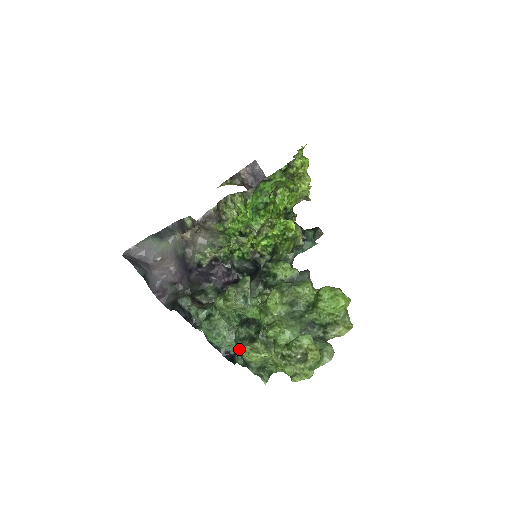
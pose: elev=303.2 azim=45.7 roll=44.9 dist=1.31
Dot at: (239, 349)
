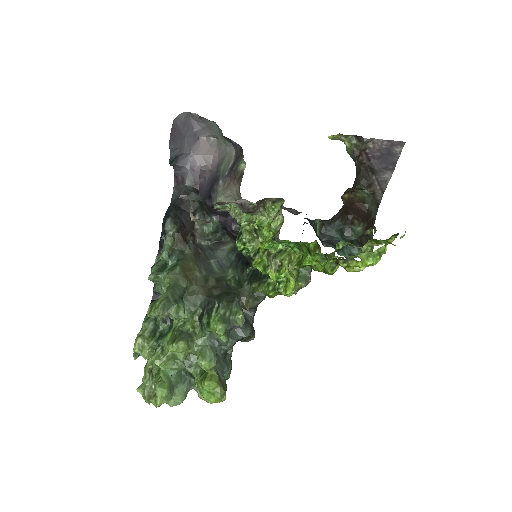
Dot at: (143, 325)
